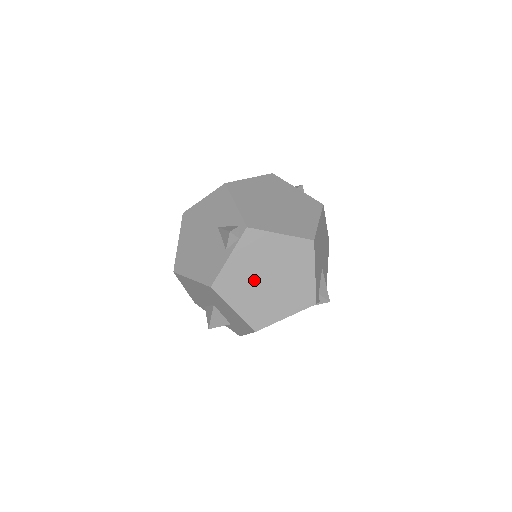
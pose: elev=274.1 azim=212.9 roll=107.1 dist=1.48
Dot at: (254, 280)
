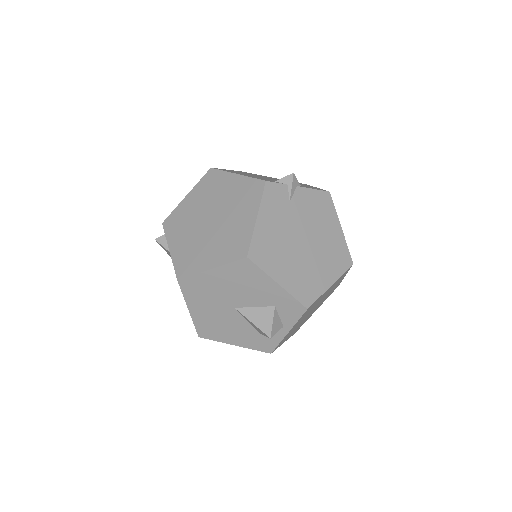
Dot at: (201, 236)
